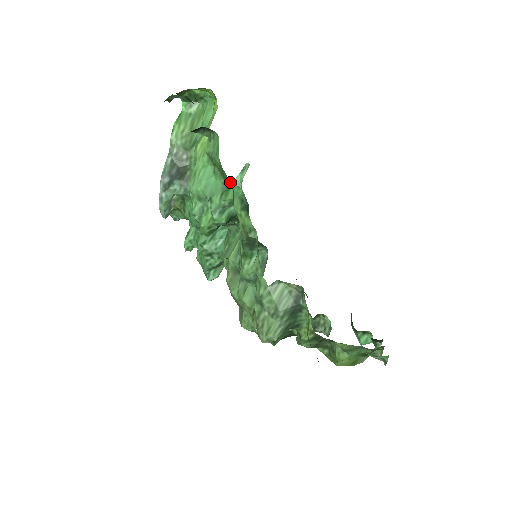
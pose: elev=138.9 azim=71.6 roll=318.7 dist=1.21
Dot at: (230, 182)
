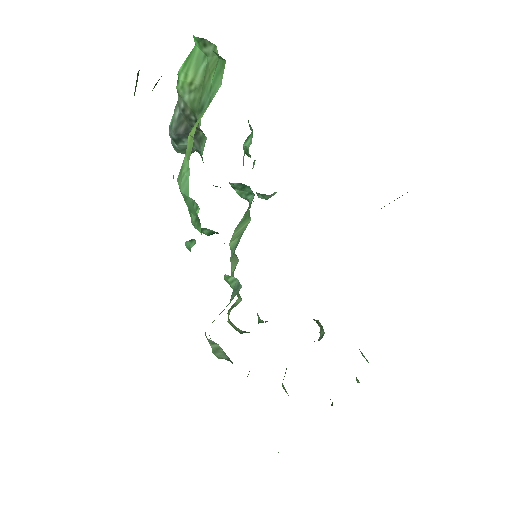
Dot at: occluded
